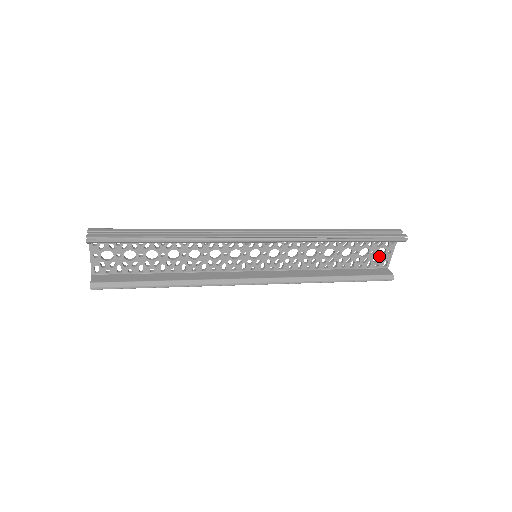
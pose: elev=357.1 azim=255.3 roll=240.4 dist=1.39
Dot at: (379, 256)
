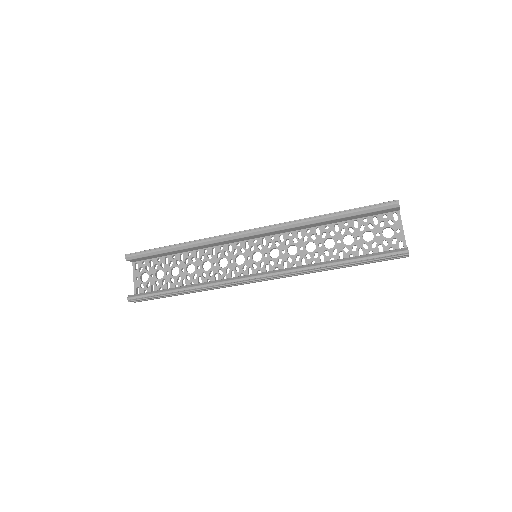
Dot at: (389, 238)
